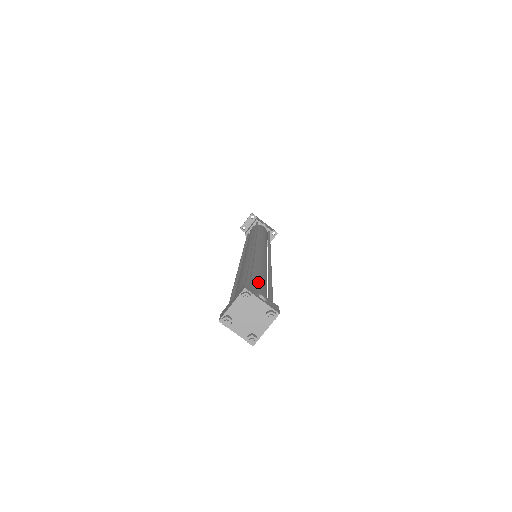
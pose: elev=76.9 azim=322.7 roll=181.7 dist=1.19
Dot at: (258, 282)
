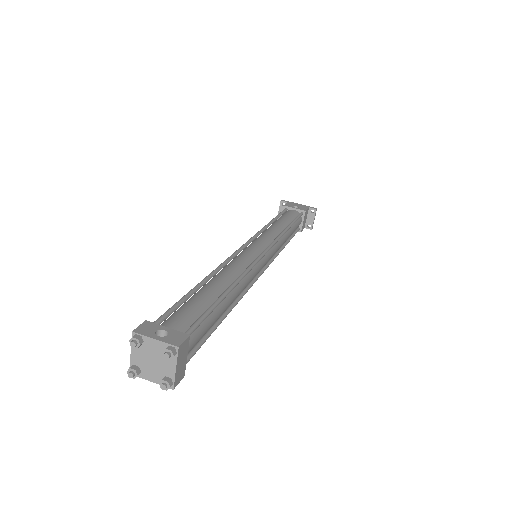
Dot at: (187, 307)
